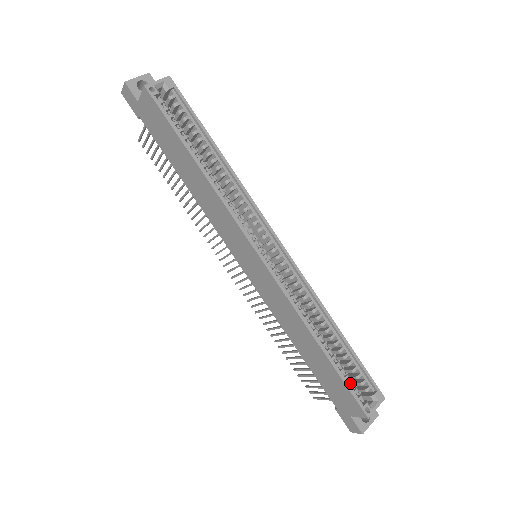
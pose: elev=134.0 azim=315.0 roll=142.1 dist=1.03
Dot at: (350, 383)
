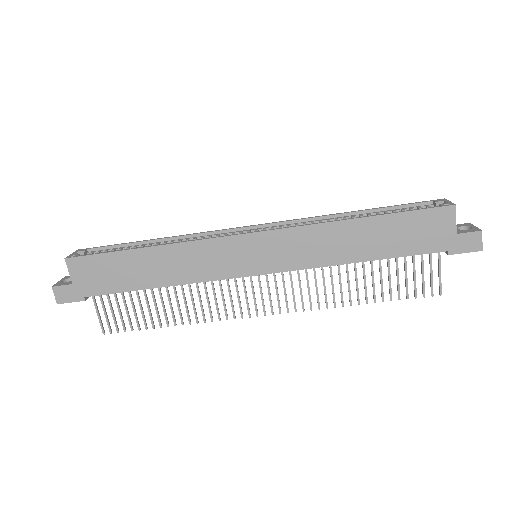
Dot at: (413, 212)
